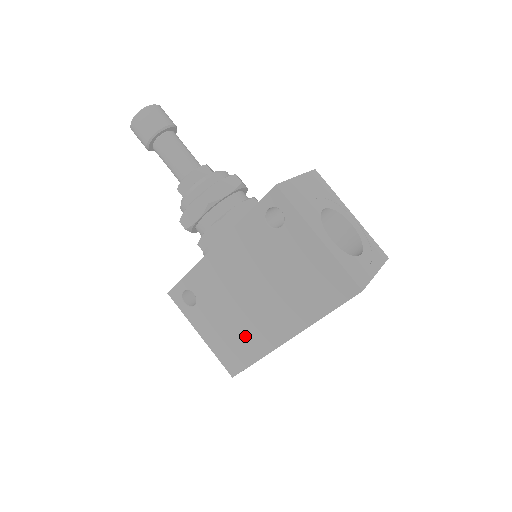
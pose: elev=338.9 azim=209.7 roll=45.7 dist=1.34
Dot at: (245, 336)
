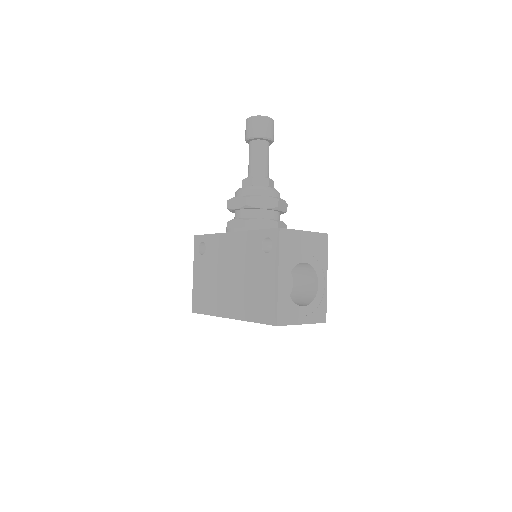
Dot at: (212, 296)
